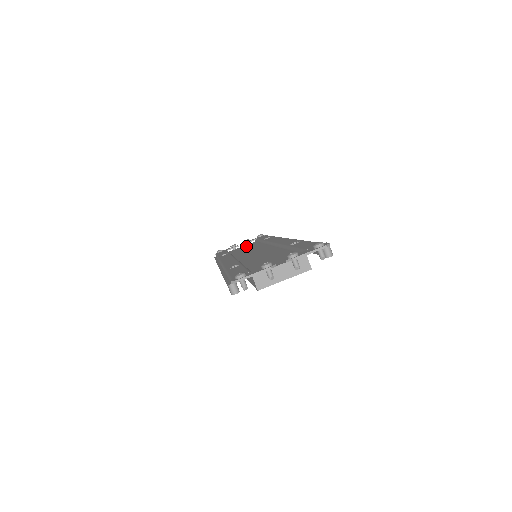
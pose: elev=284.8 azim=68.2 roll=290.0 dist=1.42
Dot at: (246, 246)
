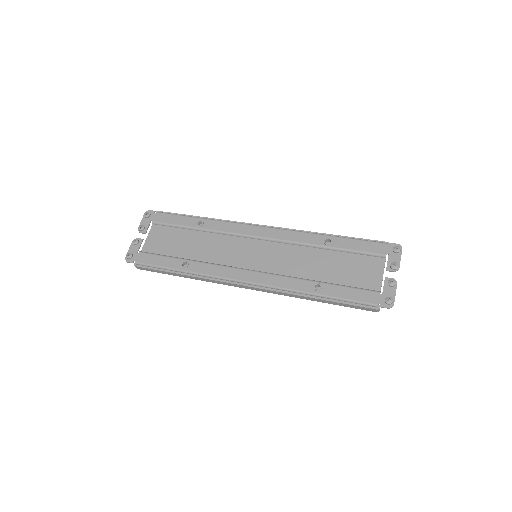
Dot at: (165, 238)
